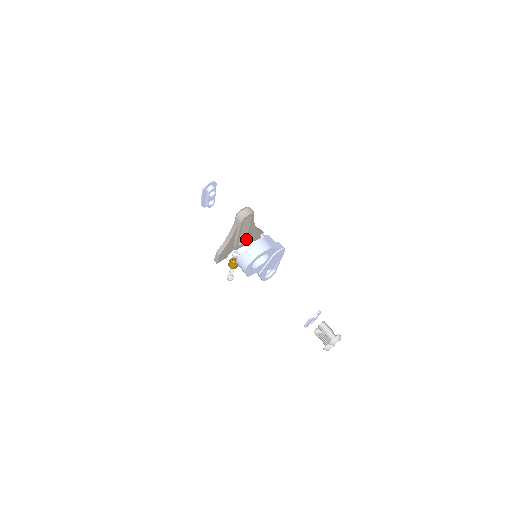
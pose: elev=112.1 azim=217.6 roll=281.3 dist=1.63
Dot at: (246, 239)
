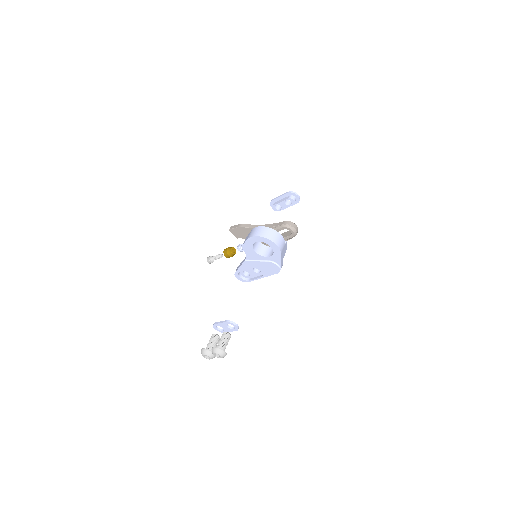
Dot at: occluded
